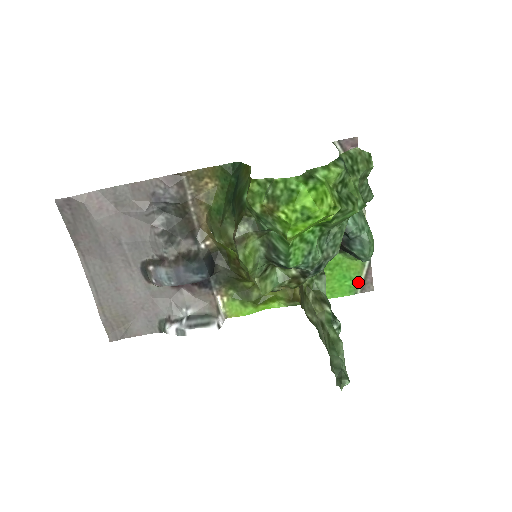
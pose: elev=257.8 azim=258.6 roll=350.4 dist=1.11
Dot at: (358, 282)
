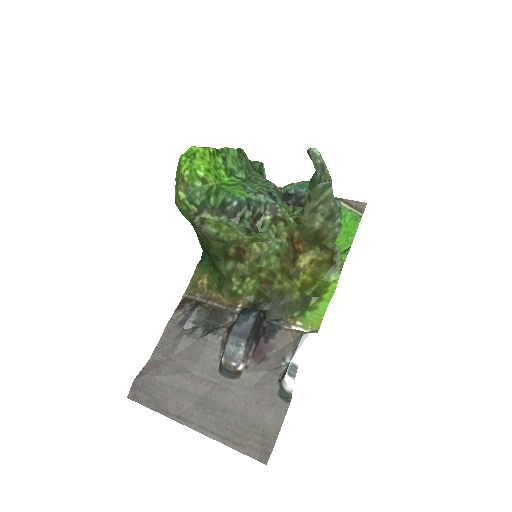
Dot at: (351, 212)
